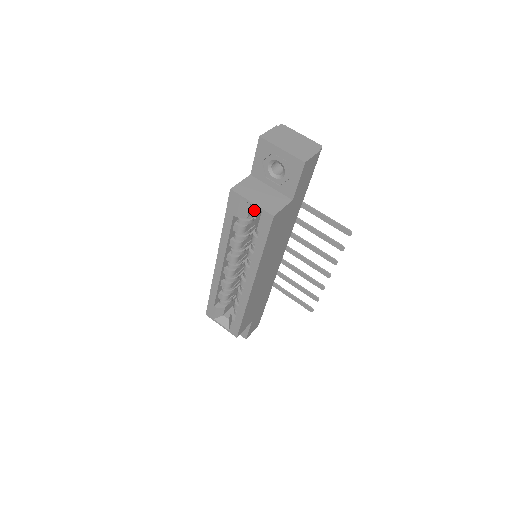
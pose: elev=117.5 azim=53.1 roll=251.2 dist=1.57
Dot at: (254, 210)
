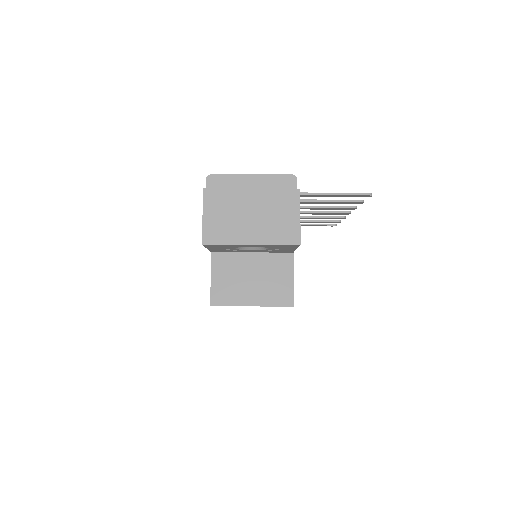
Dot at: occluded
